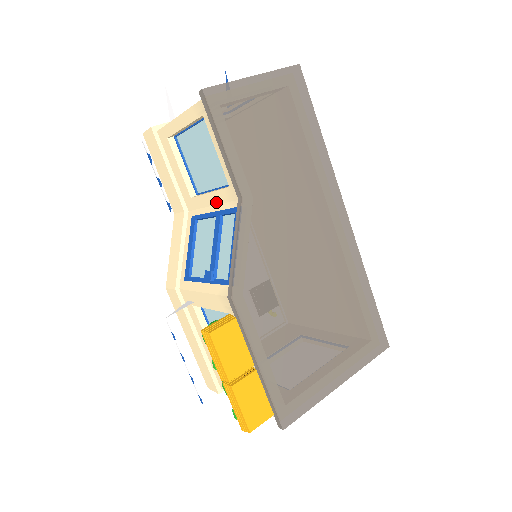
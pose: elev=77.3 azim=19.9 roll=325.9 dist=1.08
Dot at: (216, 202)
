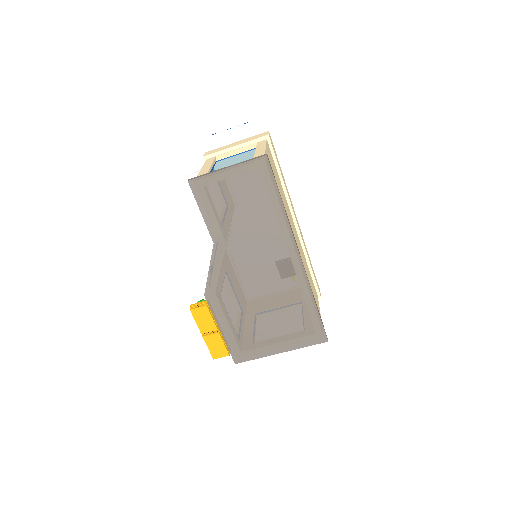
Dot at: occluded
